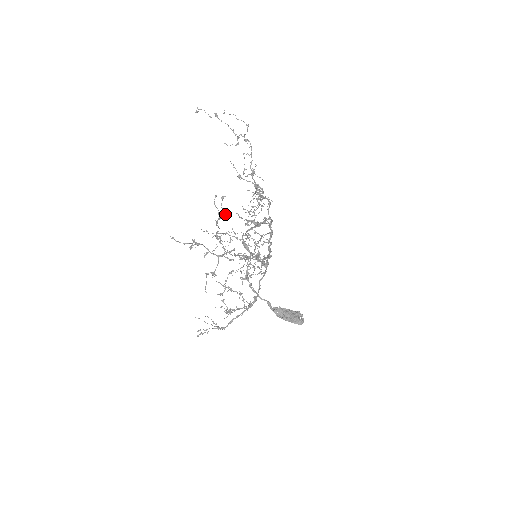
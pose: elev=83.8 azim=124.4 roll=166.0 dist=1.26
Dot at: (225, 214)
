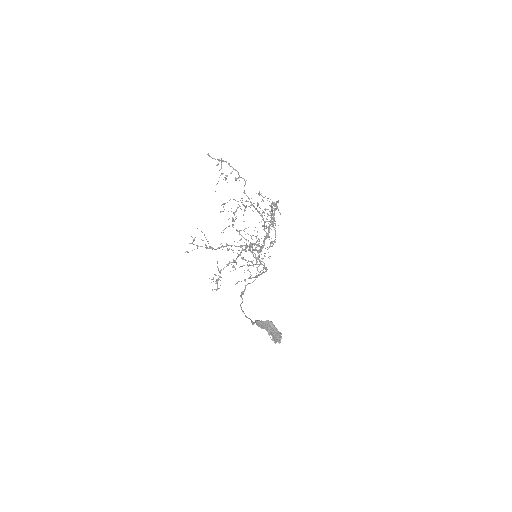
Dot at: occluded
